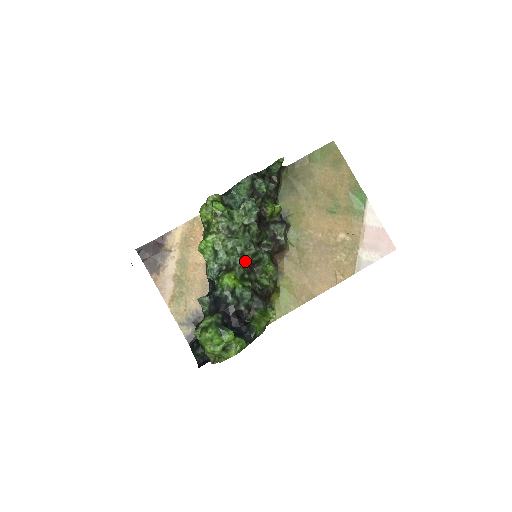
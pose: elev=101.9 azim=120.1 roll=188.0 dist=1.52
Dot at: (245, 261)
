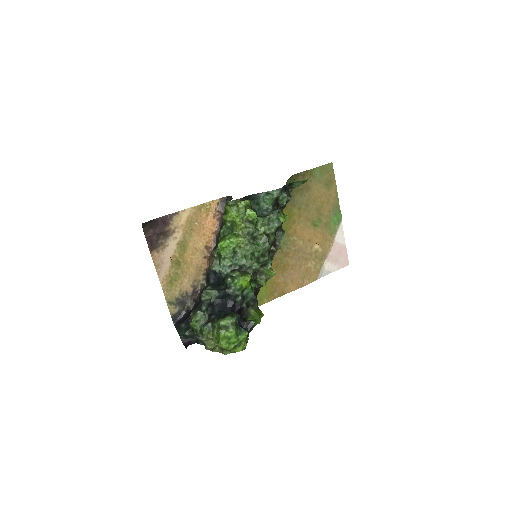
Dot at: occluded
